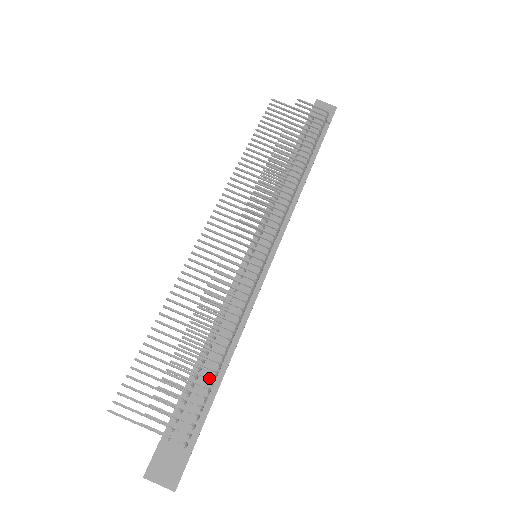
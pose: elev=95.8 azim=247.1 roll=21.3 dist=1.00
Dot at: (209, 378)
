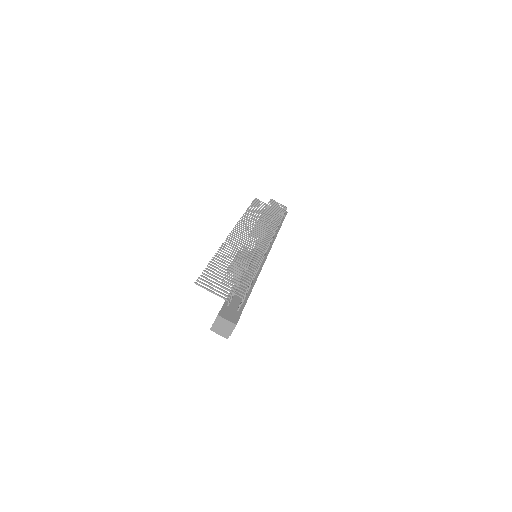
Dot at: occluded
